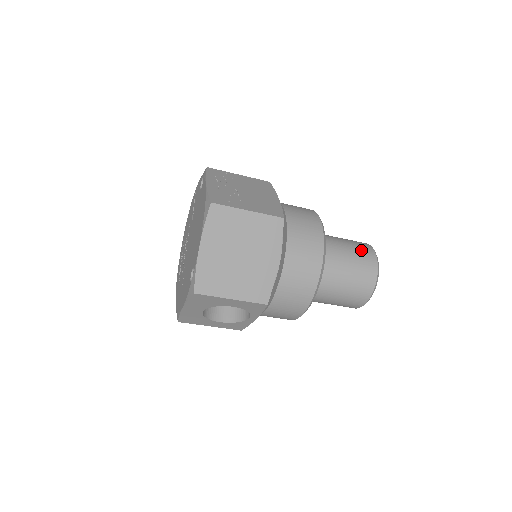
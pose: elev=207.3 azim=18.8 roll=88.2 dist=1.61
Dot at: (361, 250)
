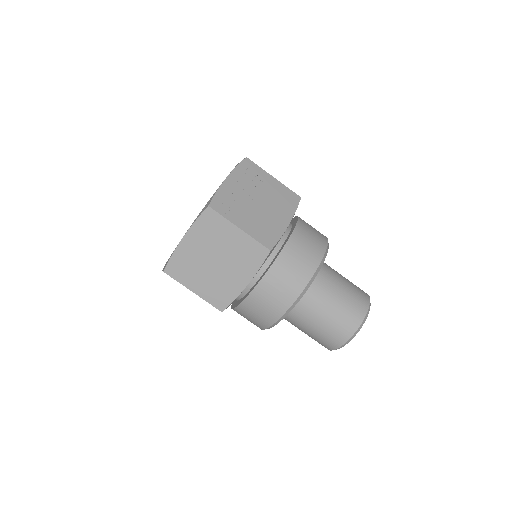
Dot at: (352, 305)
